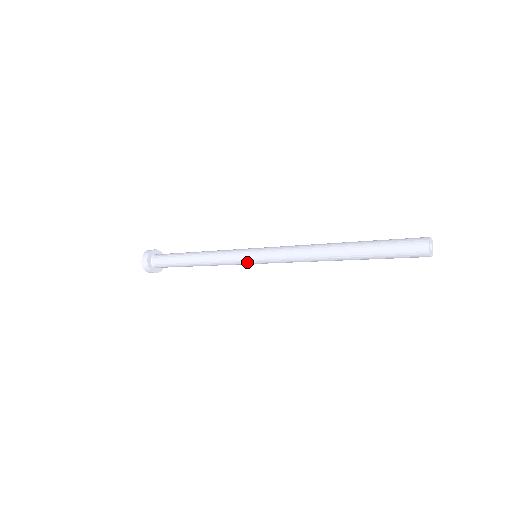
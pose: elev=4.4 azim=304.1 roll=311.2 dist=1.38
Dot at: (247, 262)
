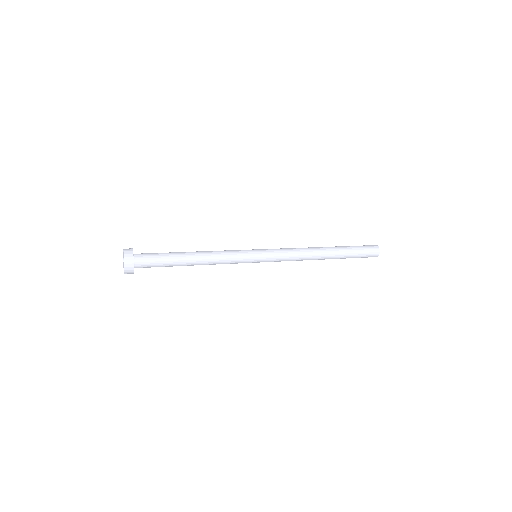
Dot at: occluded
